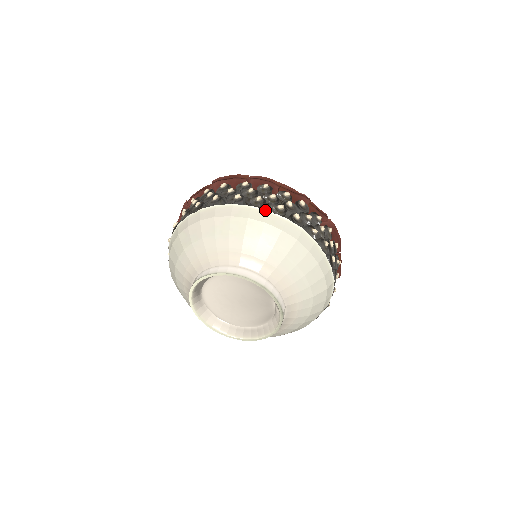
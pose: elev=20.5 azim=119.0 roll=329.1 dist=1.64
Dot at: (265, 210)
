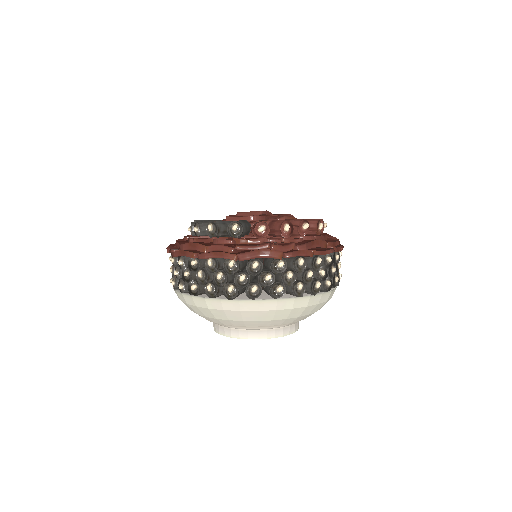
Dot at: (307, 297)
